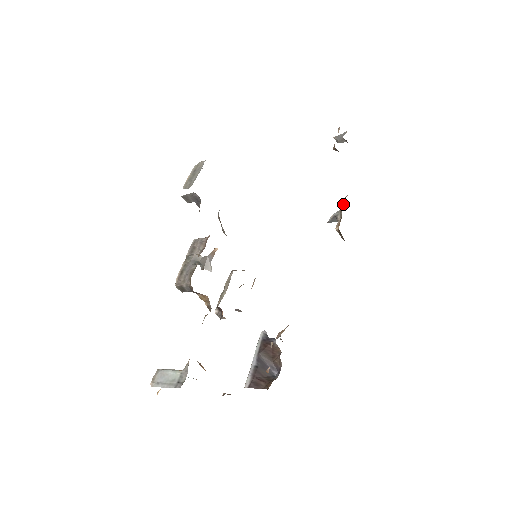
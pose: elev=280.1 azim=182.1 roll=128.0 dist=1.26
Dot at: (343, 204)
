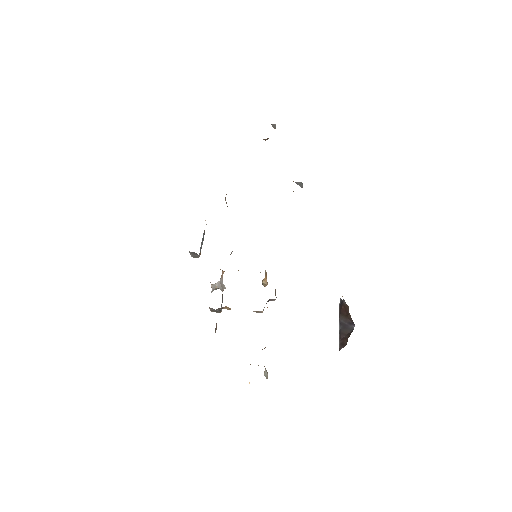
Dot at: occluded
